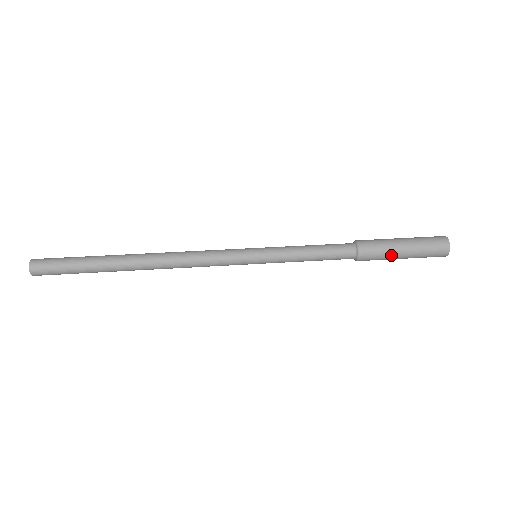
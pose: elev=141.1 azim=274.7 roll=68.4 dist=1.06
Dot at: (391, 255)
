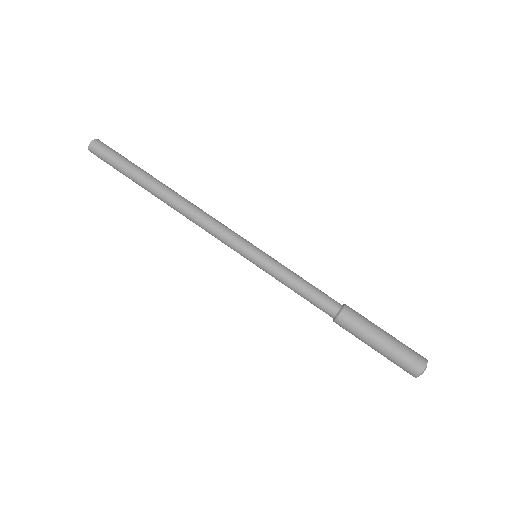
Dot at: (362, 341)
